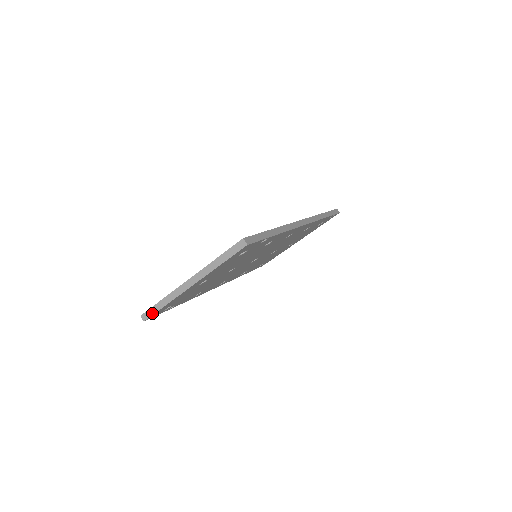
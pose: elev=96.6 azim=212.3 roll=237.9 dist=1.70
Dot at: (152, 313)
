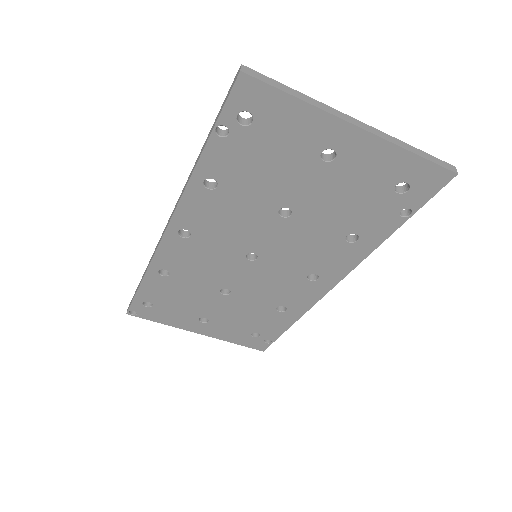
Dot at: (267, 81)
